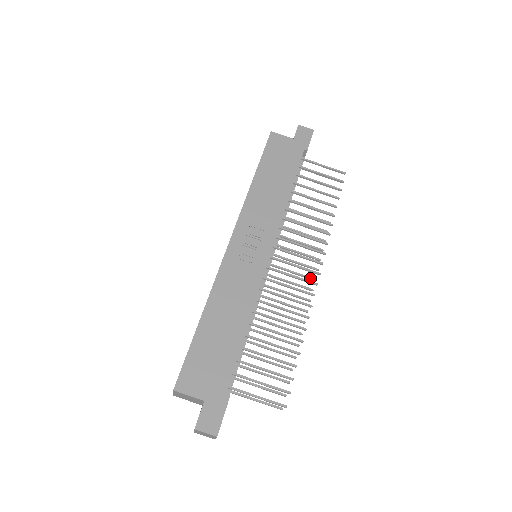
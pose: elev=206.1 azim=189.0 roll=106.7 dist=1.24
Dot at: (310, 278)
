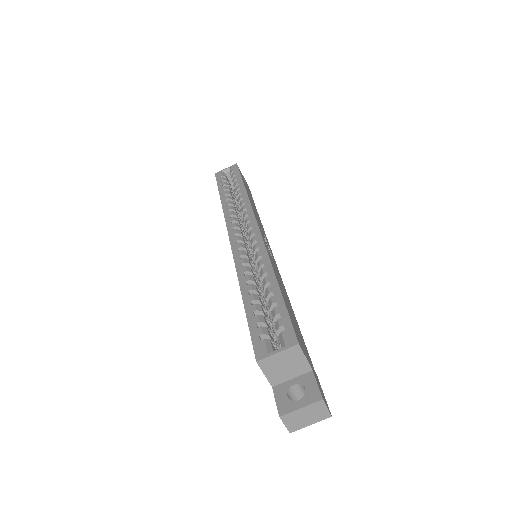
Dot at: occluded
